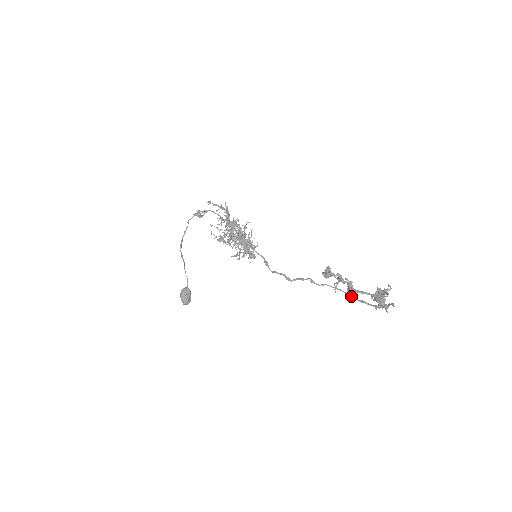
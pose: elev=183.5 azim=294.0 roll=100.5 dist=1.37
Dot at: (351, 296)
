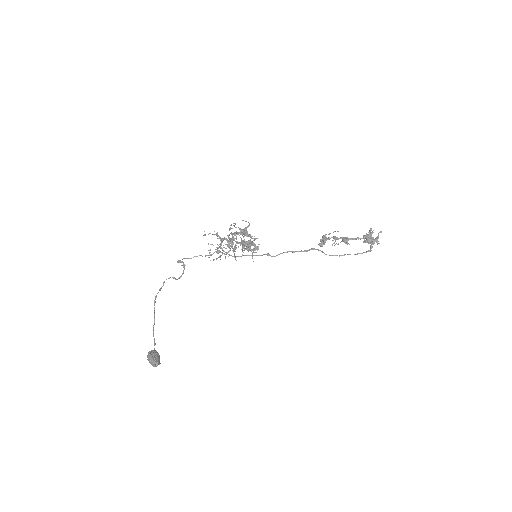
Dot at: (347, 254)
